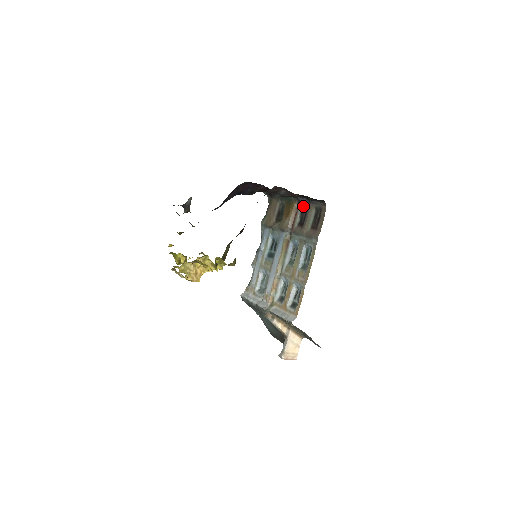
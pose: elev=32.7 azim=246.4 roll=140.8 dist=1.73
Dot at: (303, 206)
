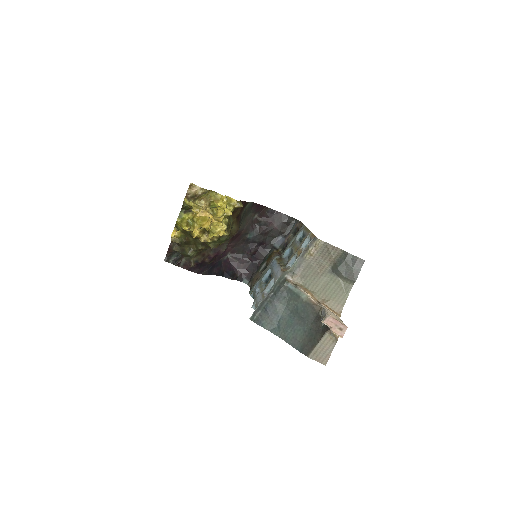
Dot at: (282, 248)
